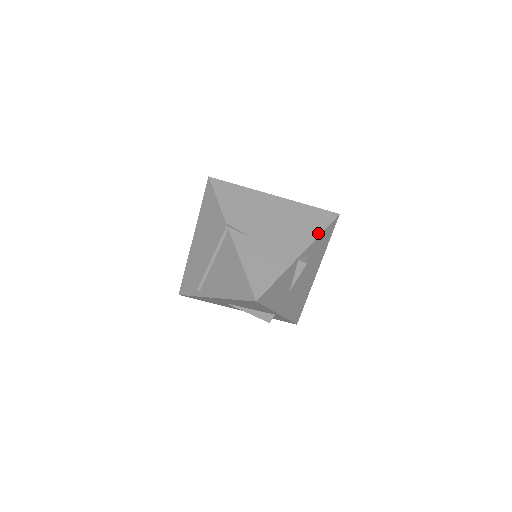
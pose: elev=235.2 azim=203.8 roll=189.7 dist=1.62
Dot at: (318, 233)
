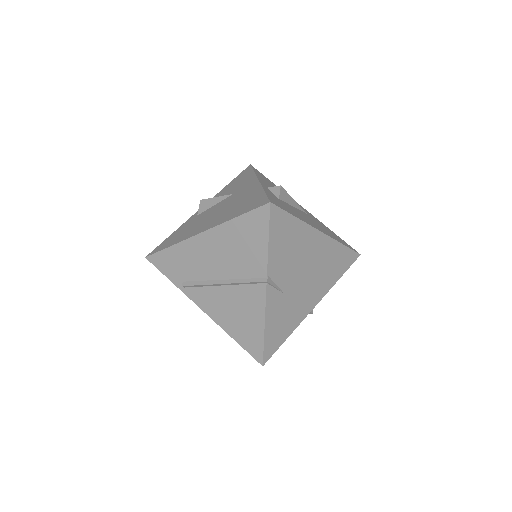
Dot at: (336, 280)
